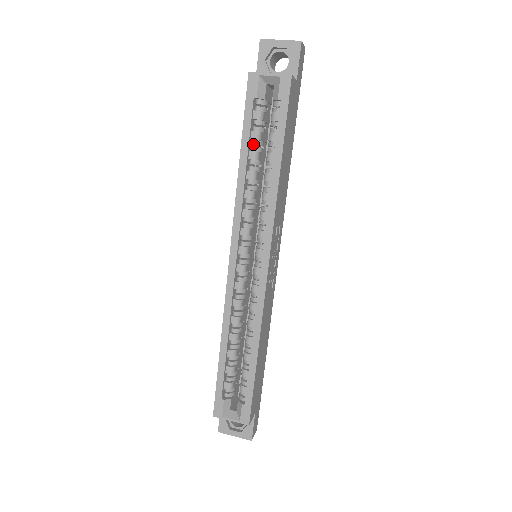
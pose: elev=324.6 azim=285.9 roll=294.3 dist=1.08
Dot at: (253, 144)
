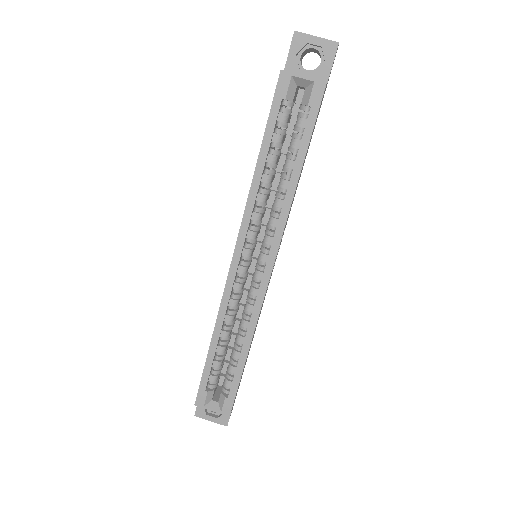
Dot at: occluded
